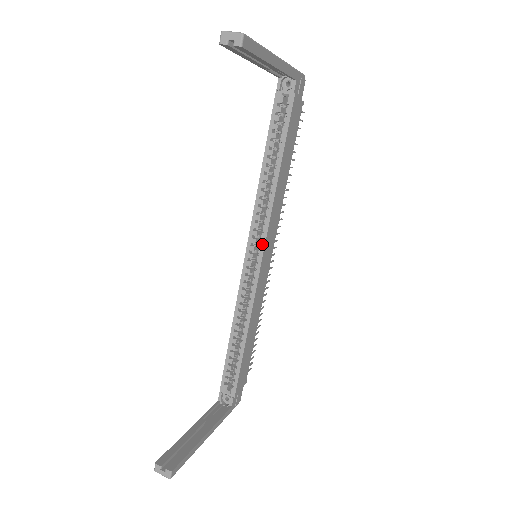
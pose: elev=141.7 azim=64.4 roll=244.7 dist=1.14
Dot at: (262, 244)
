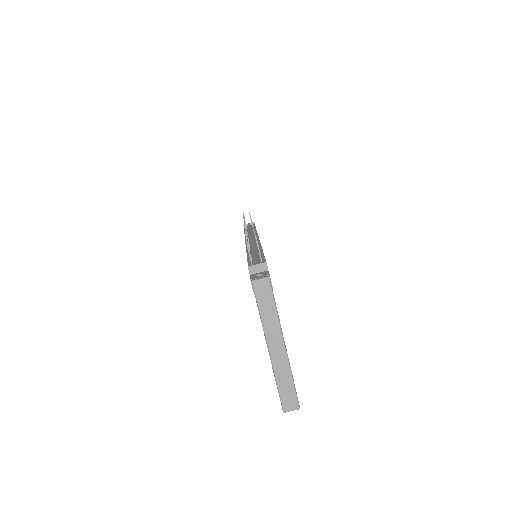
Dot at: occluded
